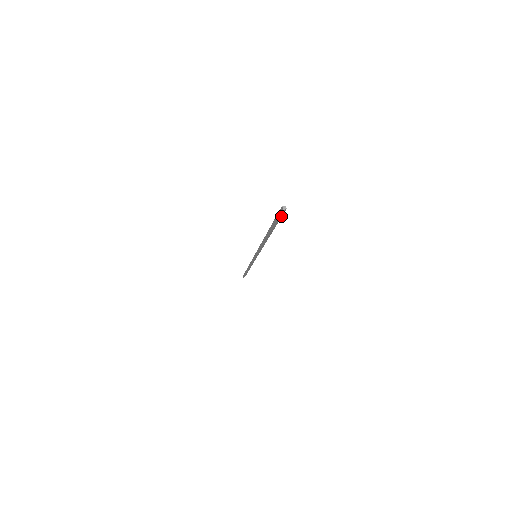
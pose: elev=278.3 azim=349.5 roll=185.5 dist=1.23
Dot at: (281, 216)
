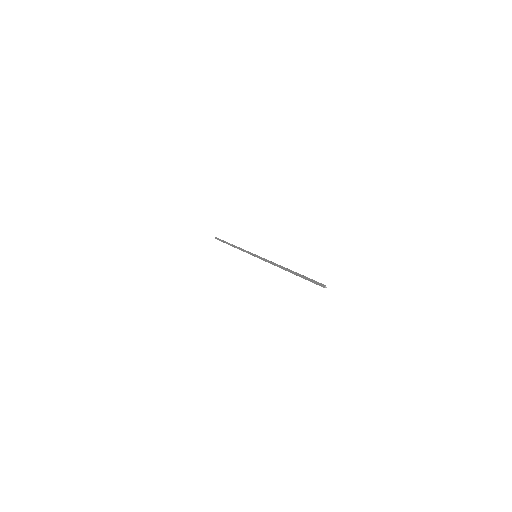
Dot at: (318, 283)
